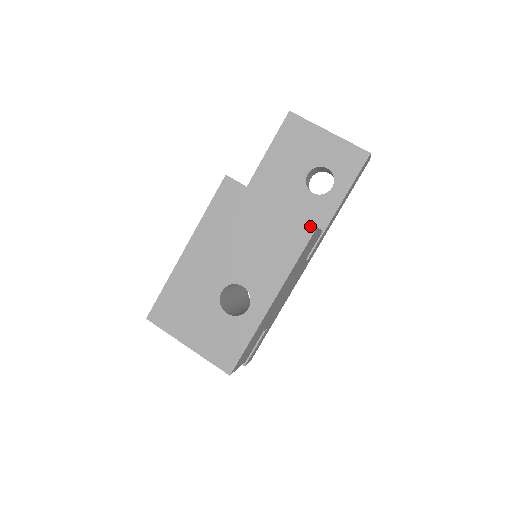
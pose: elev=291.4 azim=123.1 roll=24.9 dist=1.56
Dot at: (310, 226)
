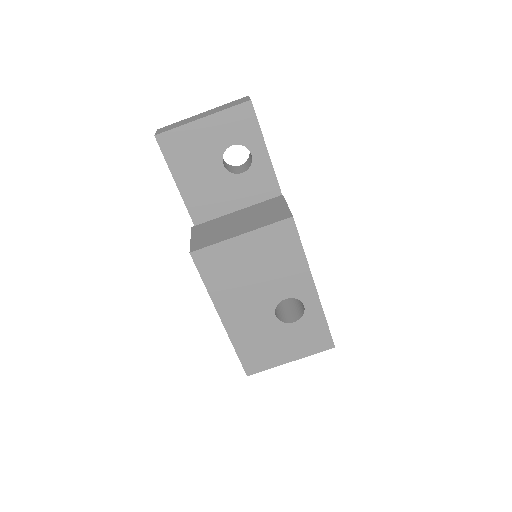
Dot at: (287, 221)
